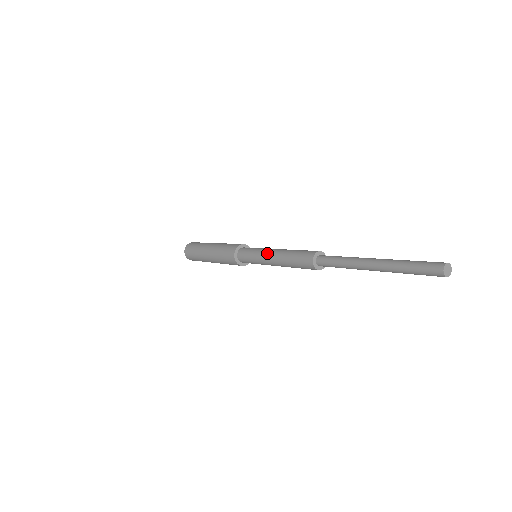
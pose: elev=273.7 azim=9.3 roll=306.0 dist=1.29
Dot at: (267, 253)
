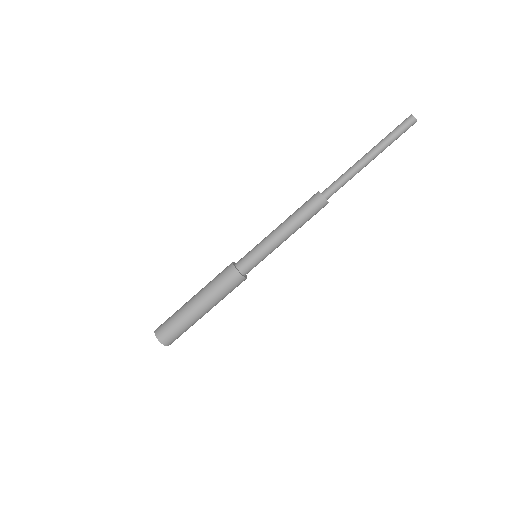
Dot at: (272, 234)
